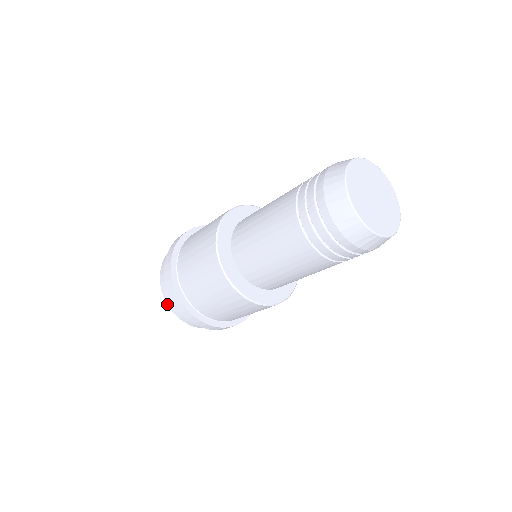
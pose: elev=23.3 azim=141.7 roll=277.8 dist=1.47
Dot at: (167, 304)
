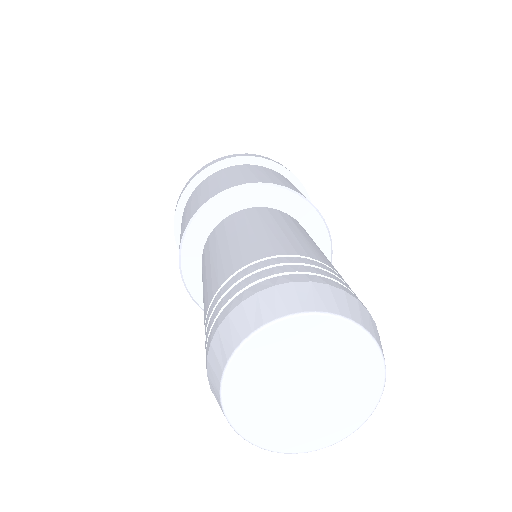
Dot at: occluded
